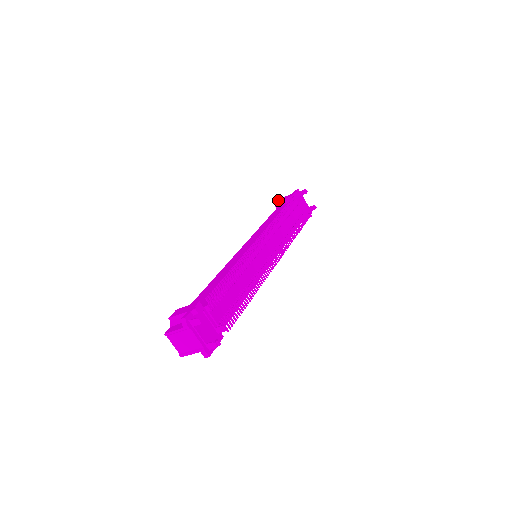
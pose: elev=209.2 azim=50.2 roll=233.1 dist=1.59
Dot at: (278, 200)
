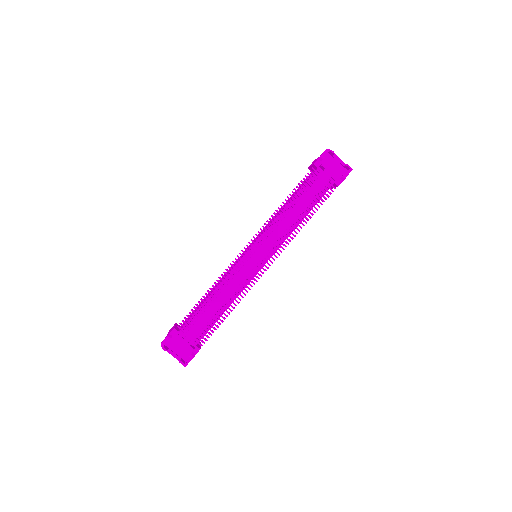
Dot at: (312, 162)
